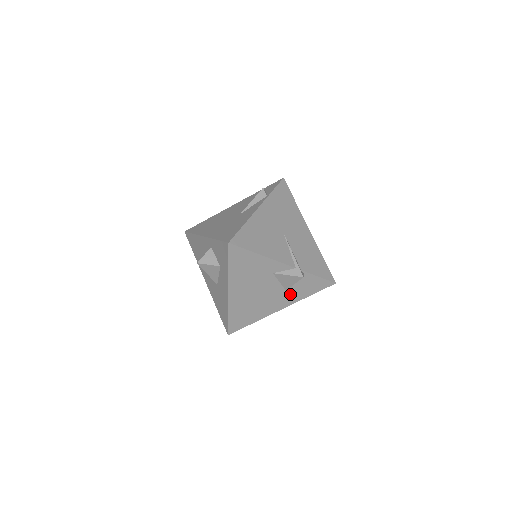
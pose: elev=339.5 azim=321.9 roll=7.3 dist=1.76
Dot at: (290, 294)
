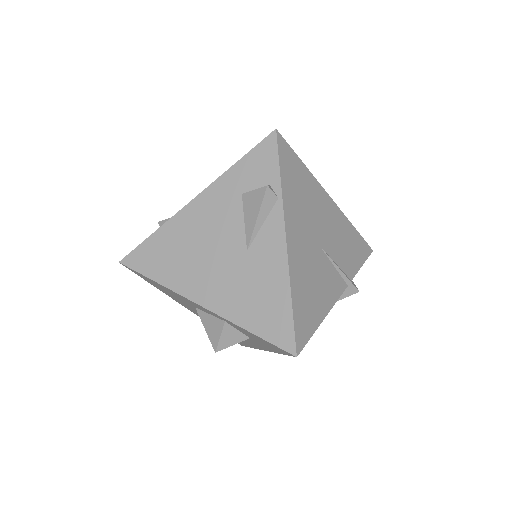
Dot at: occluded
